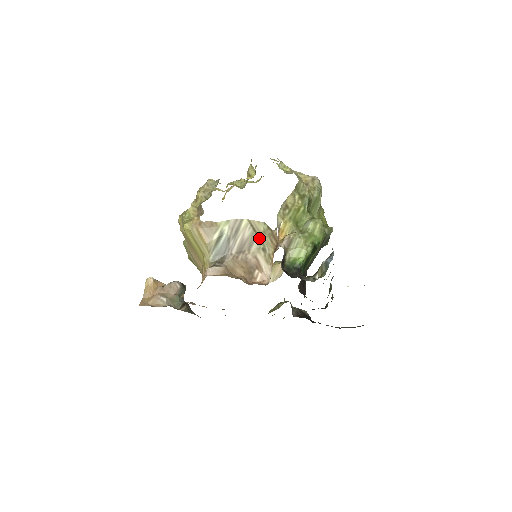
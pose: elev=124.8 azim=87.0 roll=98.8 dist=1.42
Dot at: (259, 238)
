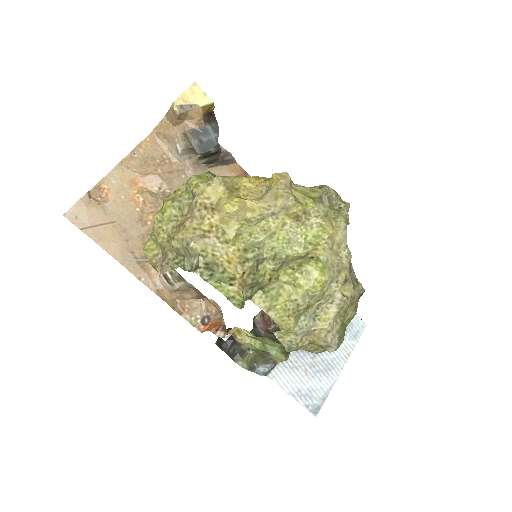
Dot at: occluded
